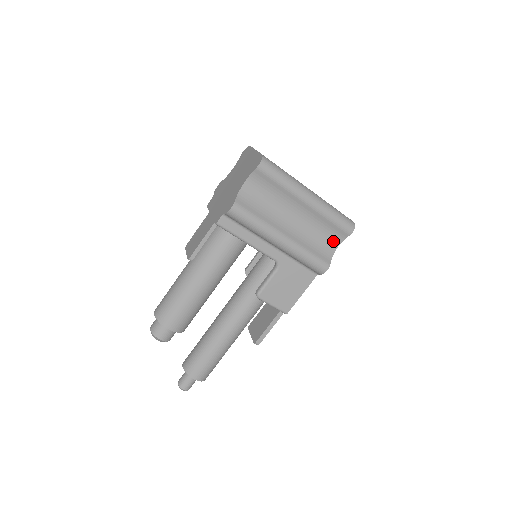
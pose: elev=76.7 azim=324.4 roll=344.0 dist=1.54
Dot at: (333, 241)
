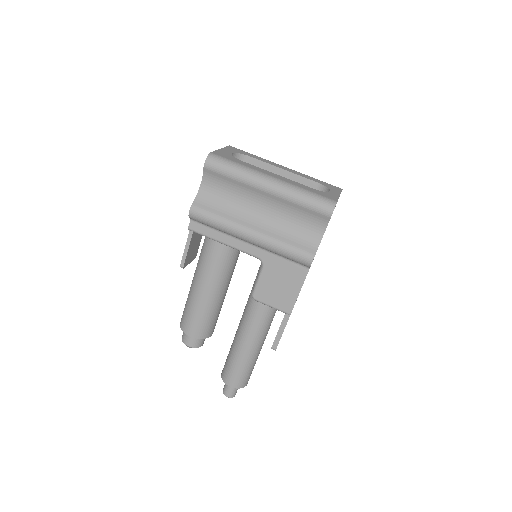
Dot at: (316, 227)
